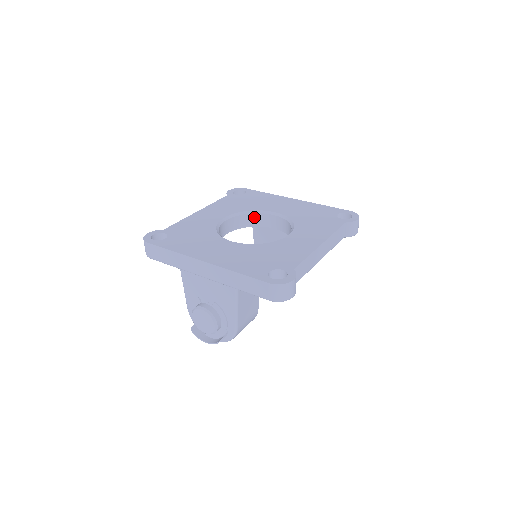
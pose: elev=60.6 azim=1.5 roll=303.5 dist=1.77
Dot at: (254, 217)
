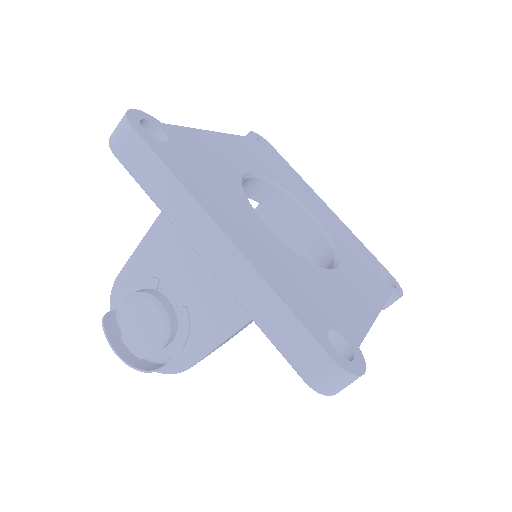
Dot at: (280, 198)
